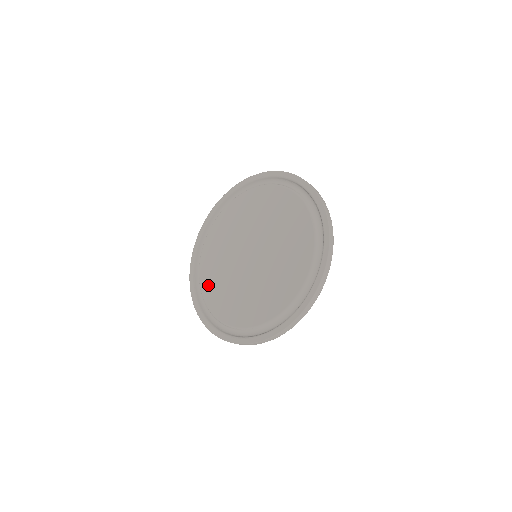
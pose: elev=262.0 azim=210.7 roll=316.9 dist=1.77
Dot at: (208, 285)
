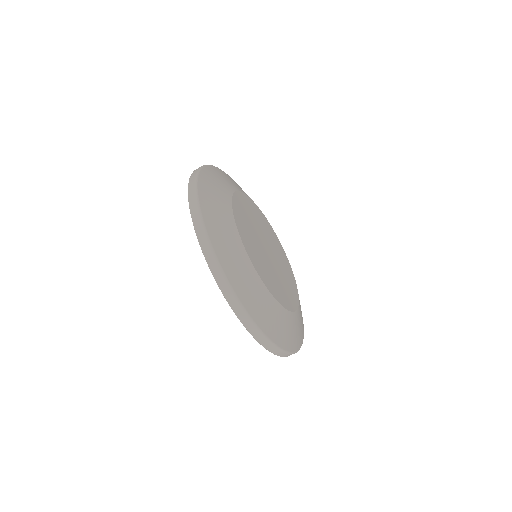
Dot at: occluded
